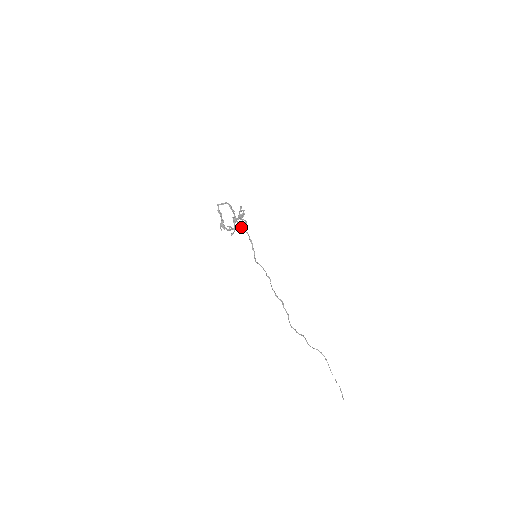
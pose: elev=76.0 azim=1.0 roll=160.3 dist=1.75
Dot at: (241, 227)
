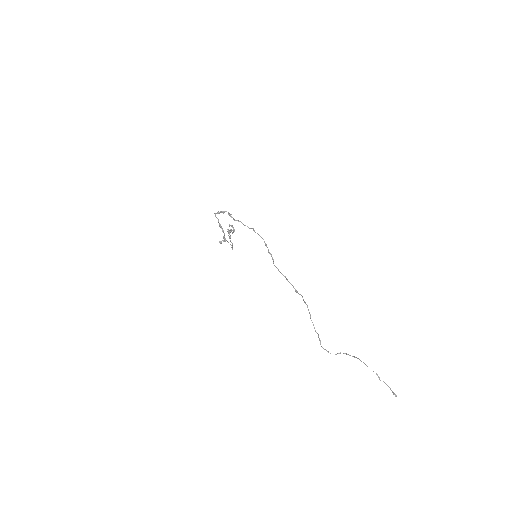
Dot at: (242, 223)
